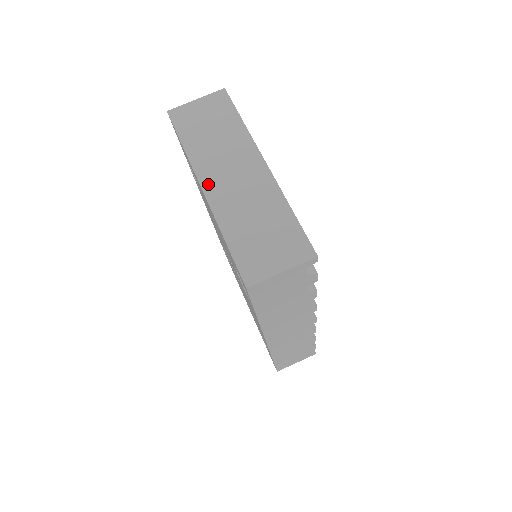
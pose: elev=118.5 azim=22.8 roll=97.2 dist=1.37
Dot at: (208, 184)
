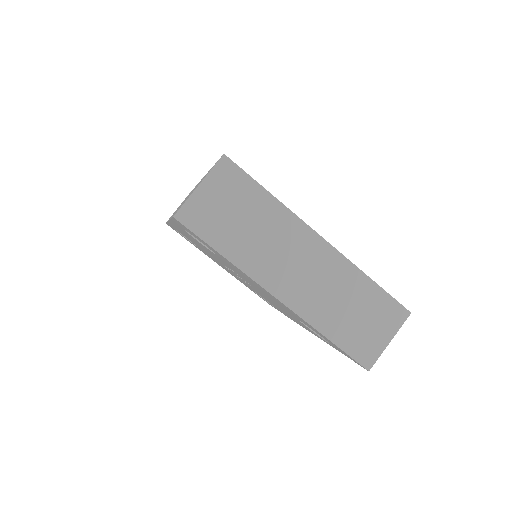
Dot at: (280, 290)
